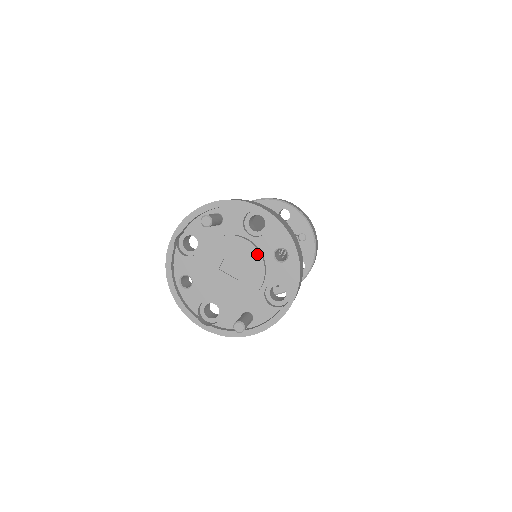
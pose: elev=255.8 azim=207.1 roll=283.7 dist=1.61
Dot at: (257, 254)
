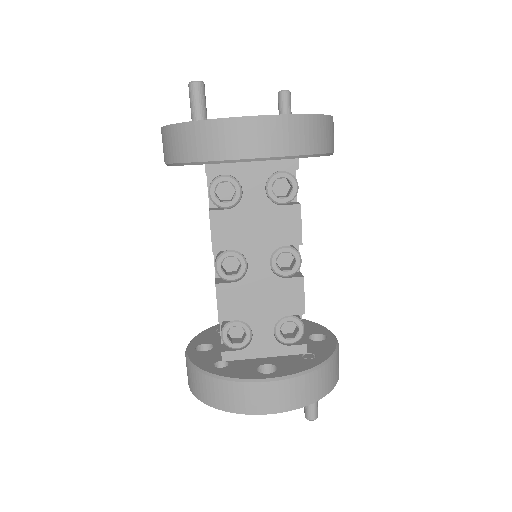
Dot at: occluded
